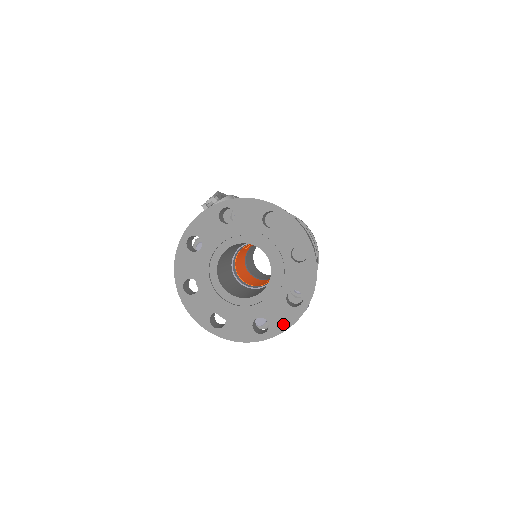
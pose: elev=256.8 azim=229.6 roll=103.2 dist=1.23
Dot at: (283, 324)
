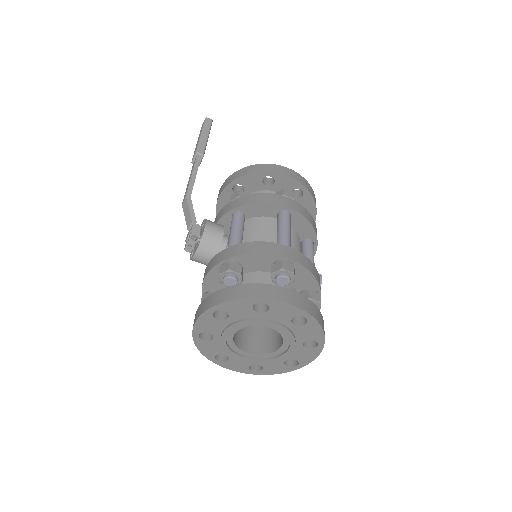
Dot at: (309, 358)
